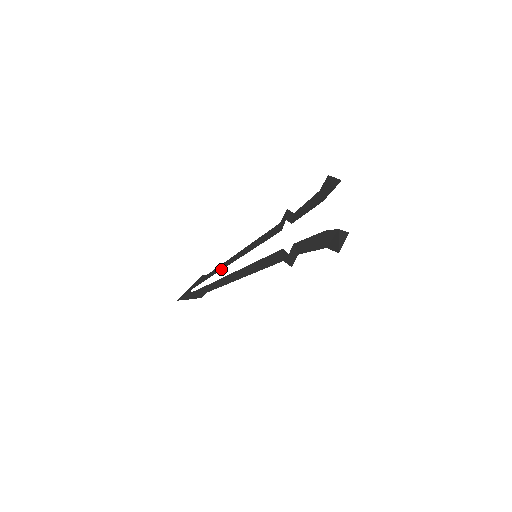
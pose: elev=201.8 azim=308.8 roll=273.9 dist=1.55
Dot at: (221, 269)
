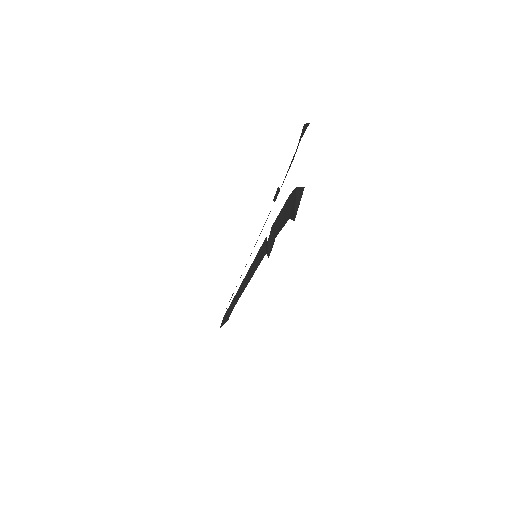
Dot at: occluded
